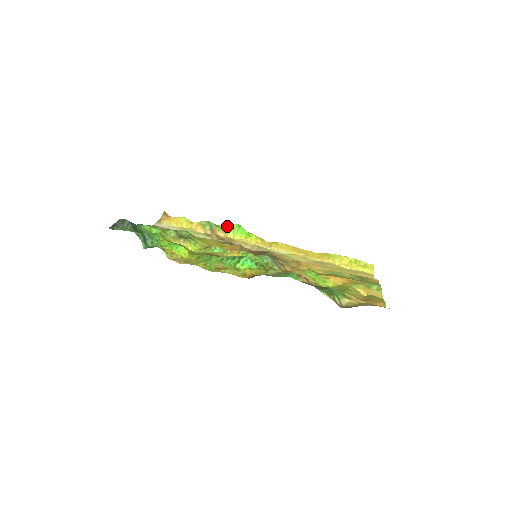
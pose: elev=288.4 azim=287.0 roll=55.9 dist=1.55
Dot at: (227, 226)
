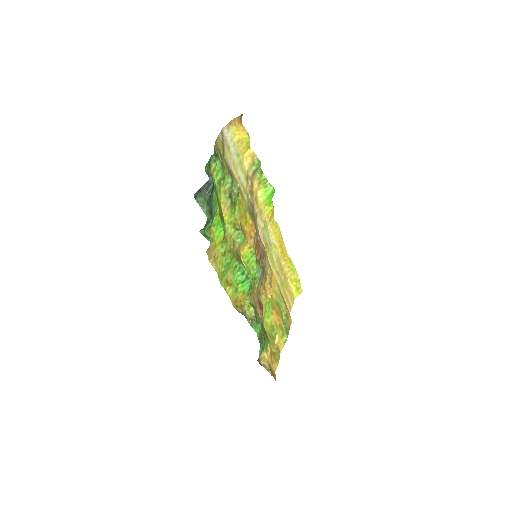
Dot at: (267, 181)
